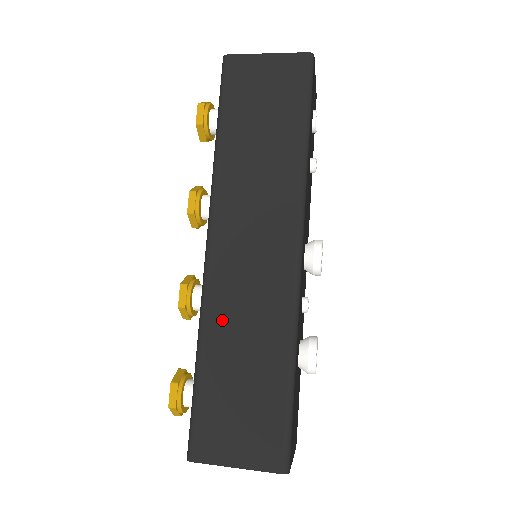
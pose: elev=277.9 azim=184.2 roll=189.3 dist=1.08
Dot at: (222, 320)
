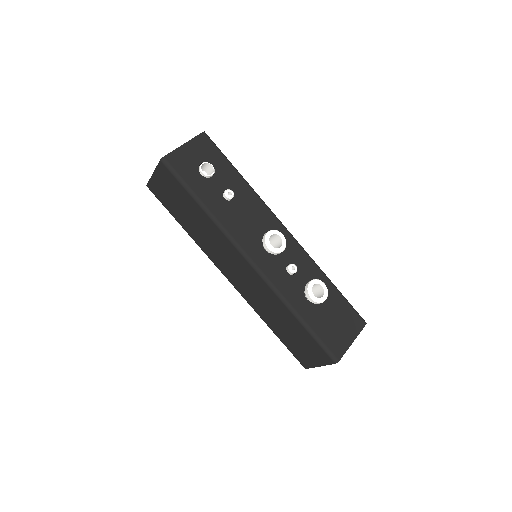
Dot at: (260, 309)
